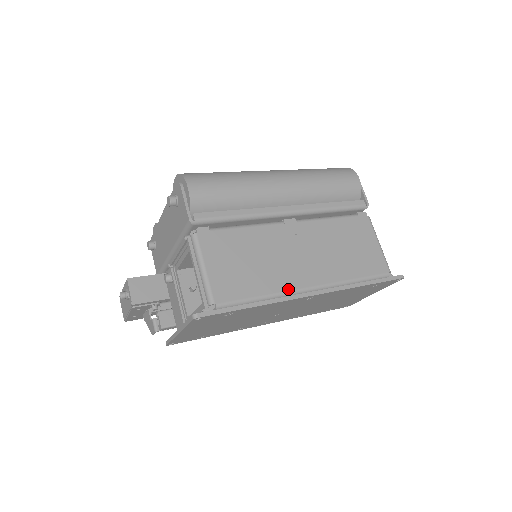
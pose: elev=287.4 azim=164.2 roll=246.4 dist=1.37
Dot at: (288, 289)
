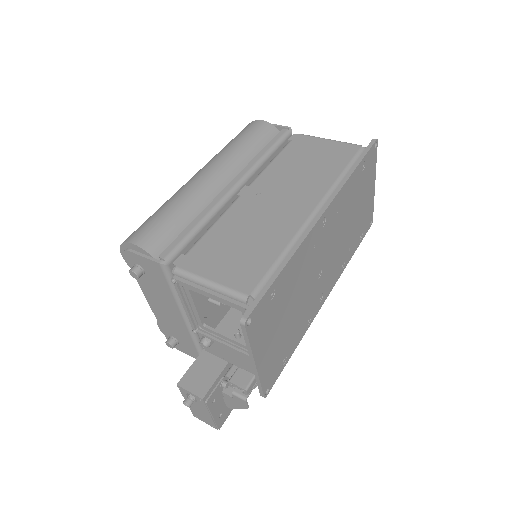
Dot at: (297, 229)
